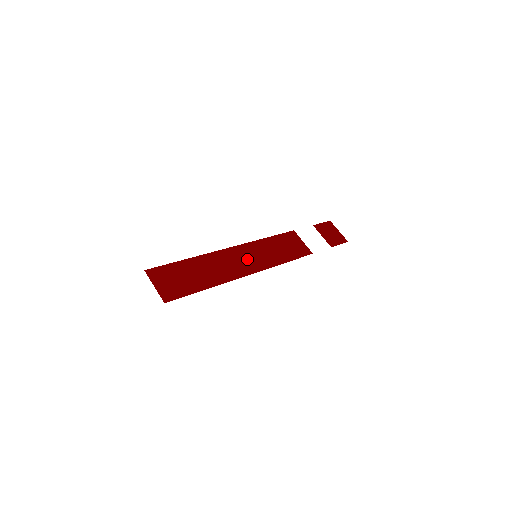
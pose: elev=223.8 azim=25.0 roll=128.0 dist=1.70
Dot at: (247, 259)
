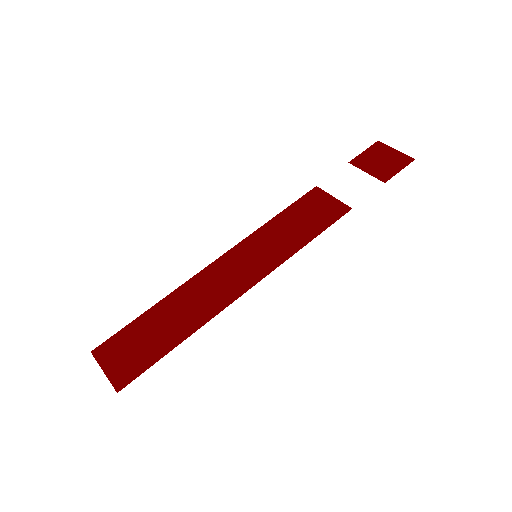
Dot at: (242, 267)
